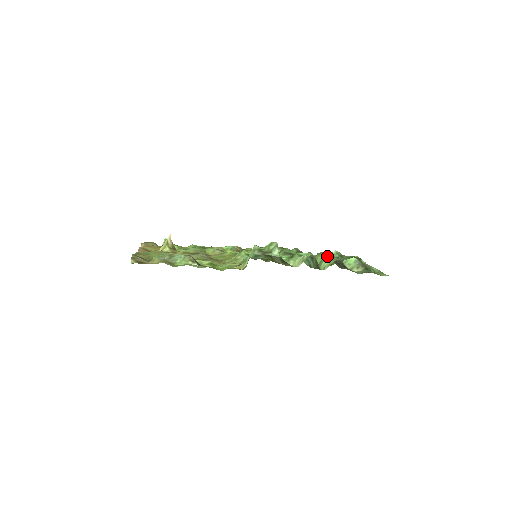
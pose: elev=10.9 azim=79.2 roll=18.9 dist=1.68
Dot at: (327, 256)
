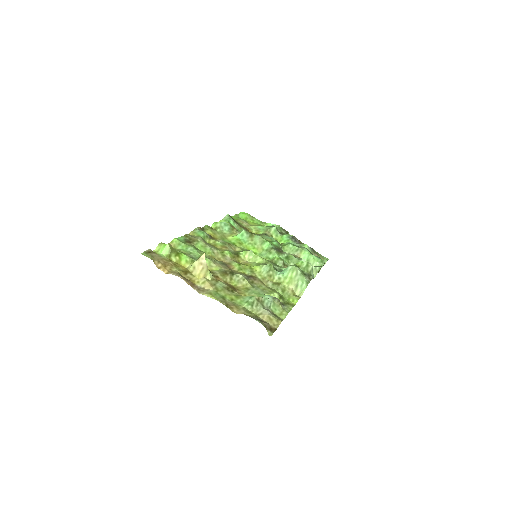
Dot at: (314, 257)
